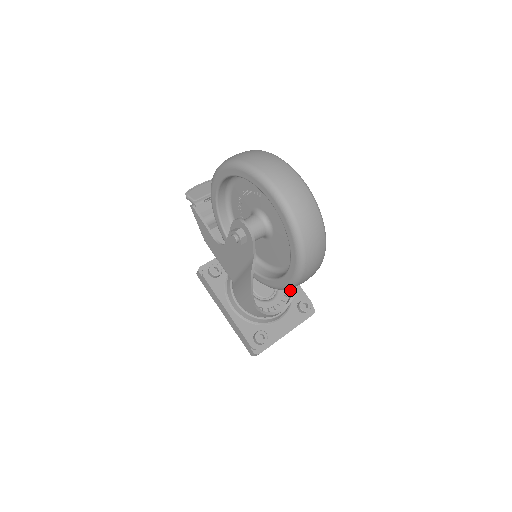
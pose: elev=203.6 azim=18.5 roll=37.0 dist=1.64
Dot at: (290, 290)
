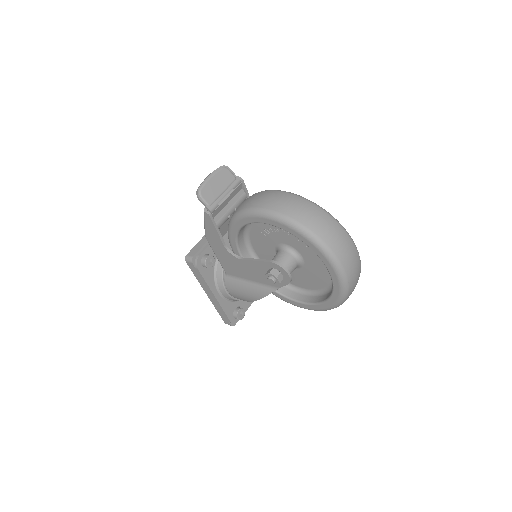
Dot at: occluded
